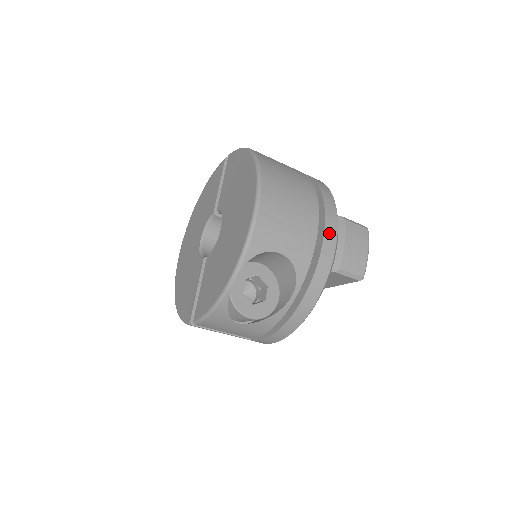
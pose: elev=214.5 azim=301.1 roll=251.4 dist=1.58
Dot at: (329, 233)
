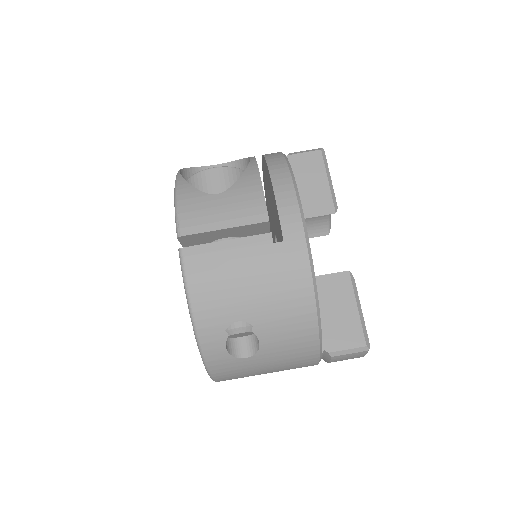
Dot at: occluded
